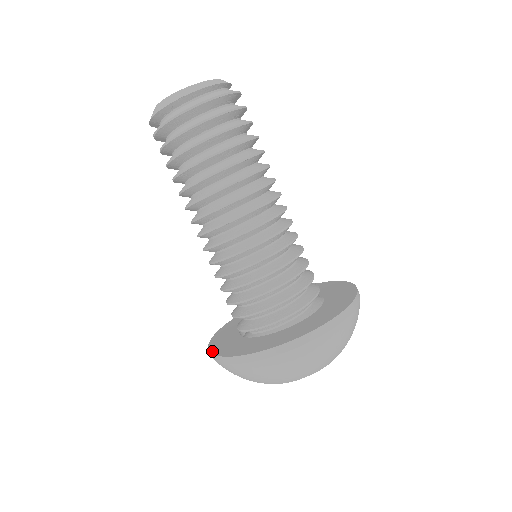
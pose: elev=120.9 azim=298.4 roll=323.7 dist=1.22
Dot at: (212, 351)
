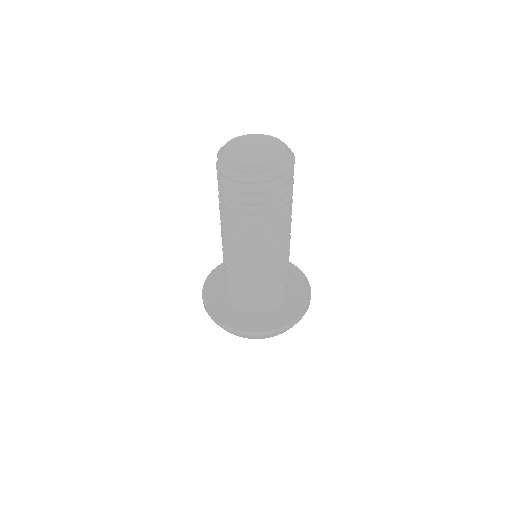
Dot at: (211, 274)
